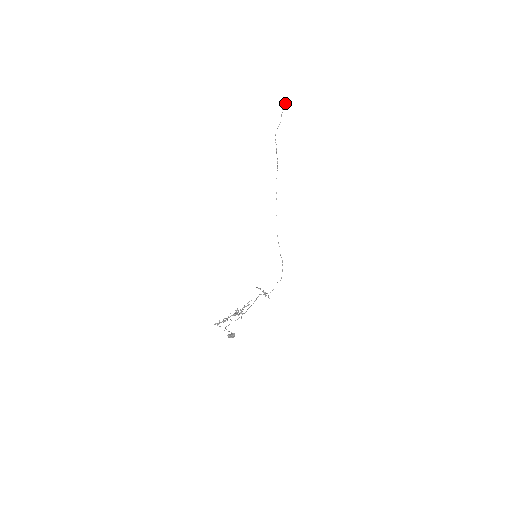
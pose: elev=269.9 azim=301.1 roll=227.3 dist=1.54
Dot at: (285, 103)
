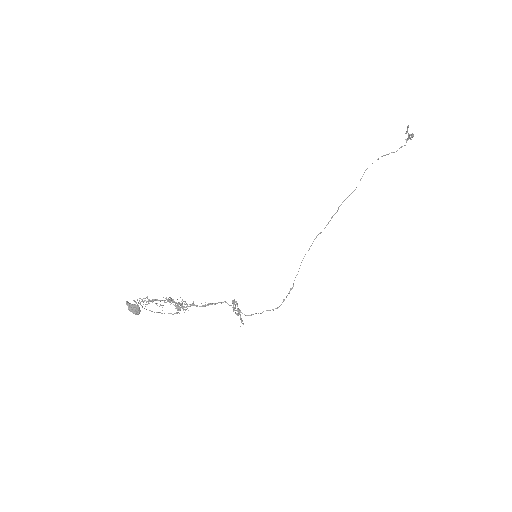
Dot at: (407, 126)
